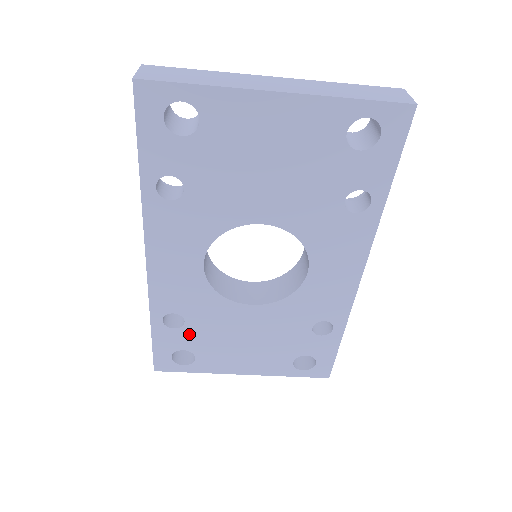
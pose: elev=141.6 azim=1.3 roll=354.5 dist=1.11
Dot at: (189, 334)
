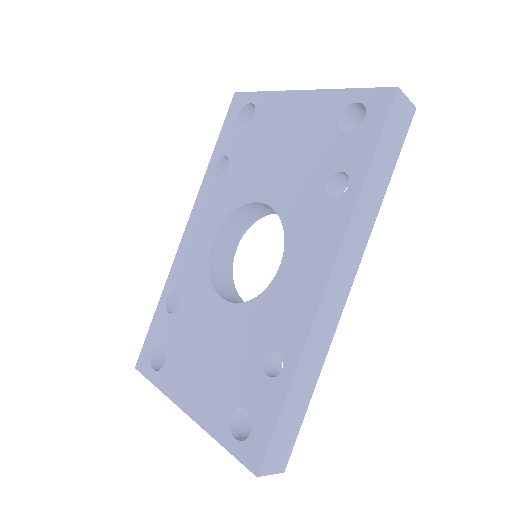
Dot at: (174, 325)
